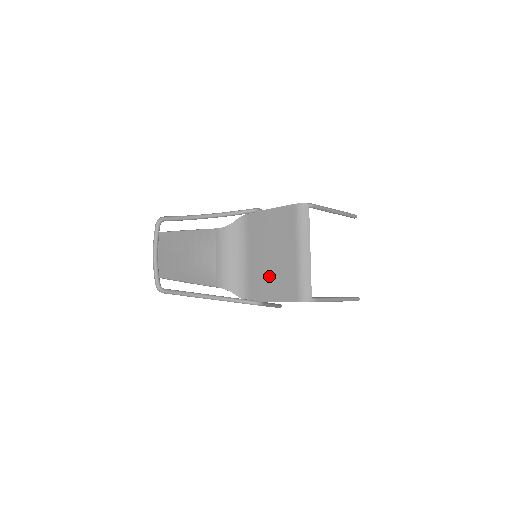
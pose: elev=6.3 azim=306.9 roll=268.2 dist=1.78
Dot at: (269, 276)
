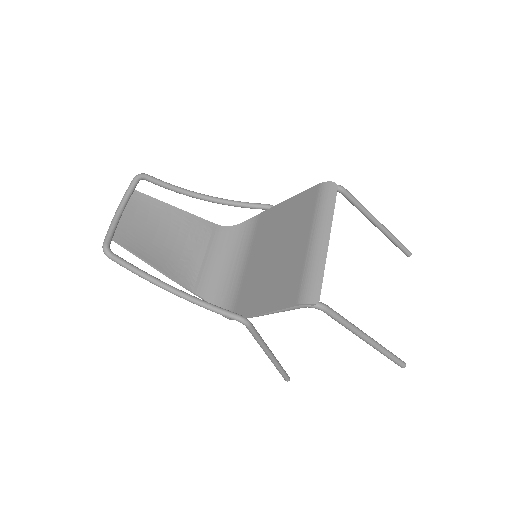
Dot at: (266, 279)
